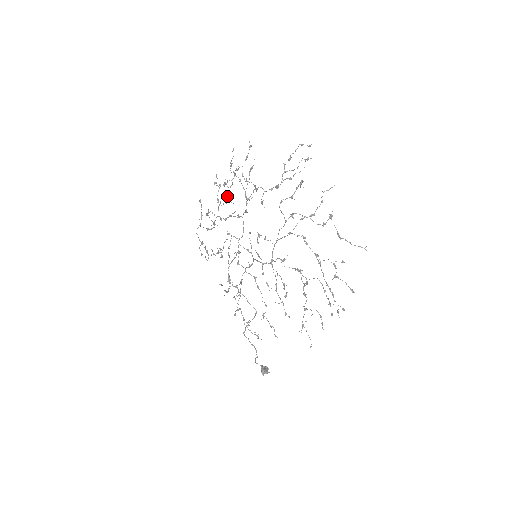
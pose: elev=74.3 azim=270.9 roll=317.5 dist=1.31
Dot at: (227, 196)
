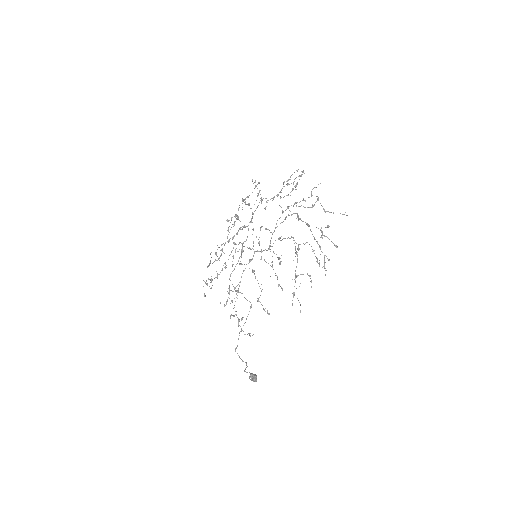
Dot at: (237, 217)
